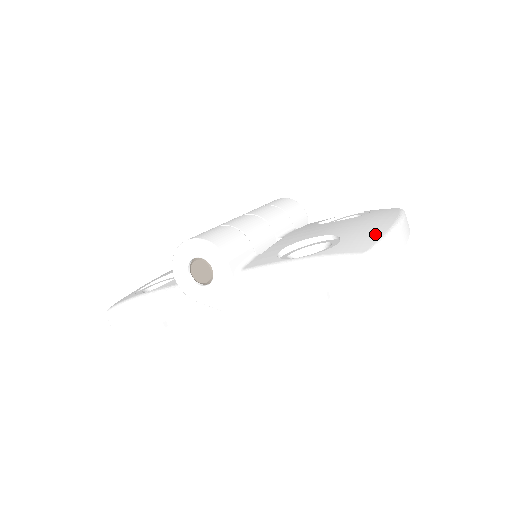
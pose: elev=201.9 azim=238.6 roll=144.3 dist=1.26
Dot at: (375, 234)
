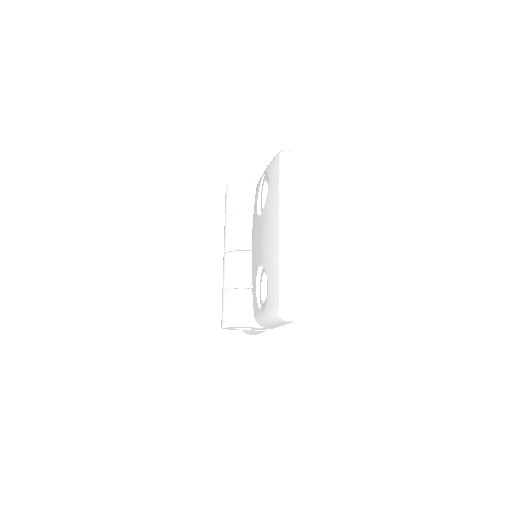
Dot at: (276, 266)
